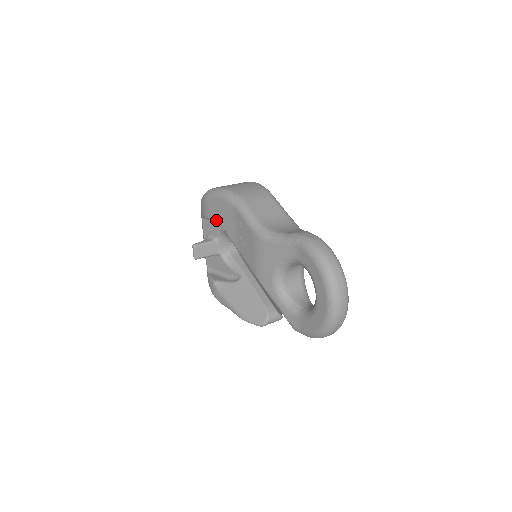
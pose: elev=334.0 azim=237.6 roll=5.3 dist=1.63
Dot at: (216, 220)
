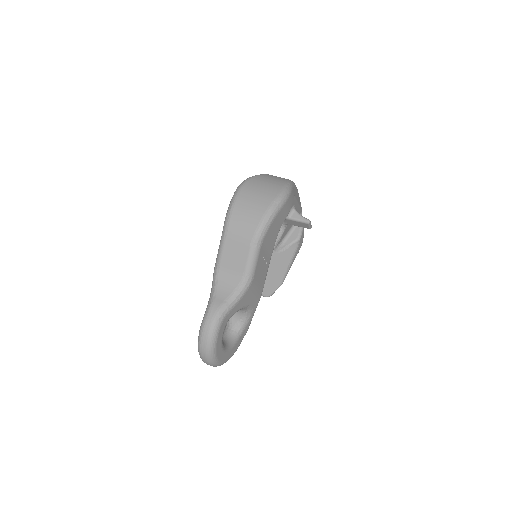
Dot at: occluded
